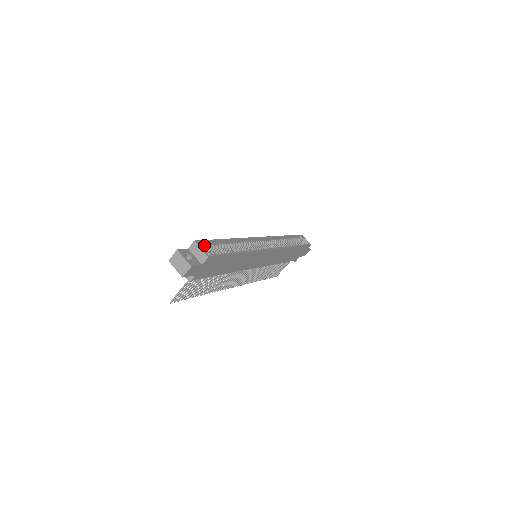
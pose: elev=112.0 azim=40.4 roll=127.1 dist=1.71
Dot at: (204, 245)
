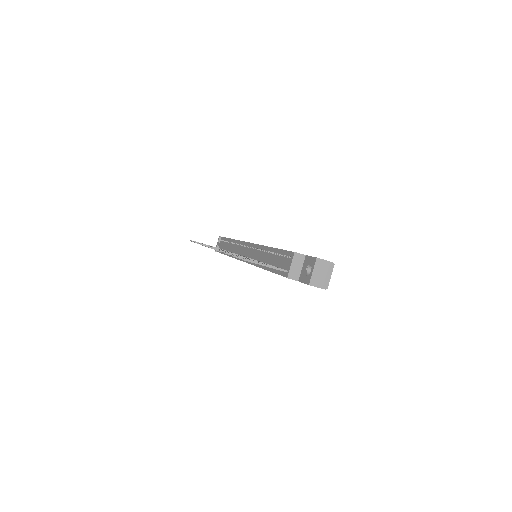
Dot at: occluded
